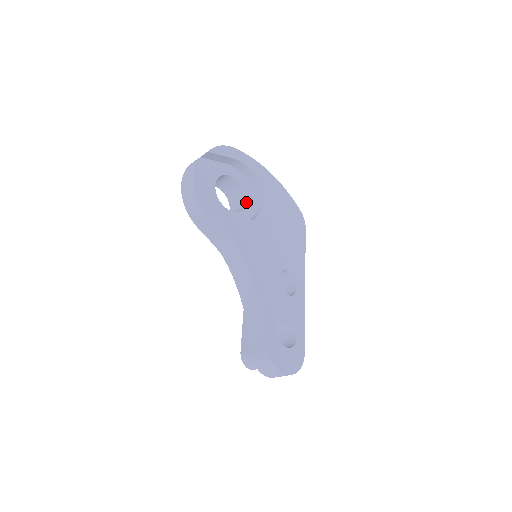
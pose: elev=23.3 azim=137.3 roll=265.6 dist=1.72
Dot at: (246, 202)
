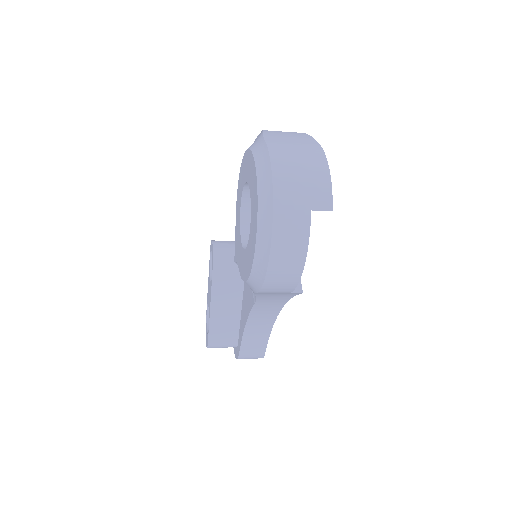
Dot at: occluded
